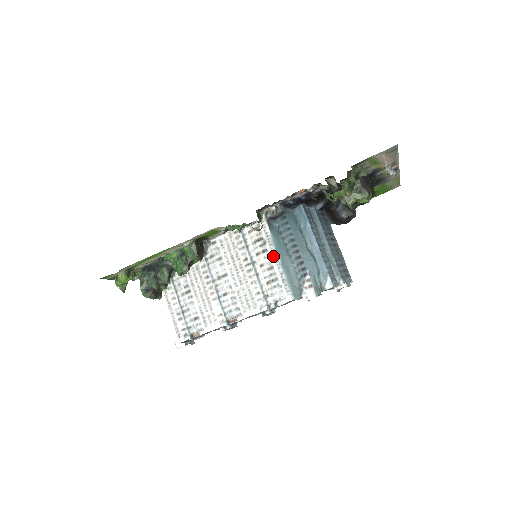
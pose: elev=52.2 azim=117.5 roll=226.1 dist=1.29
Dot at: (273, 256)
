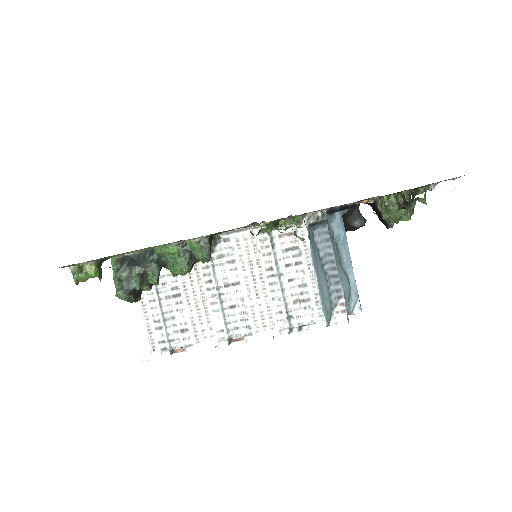
Dot at: (309, 271)
